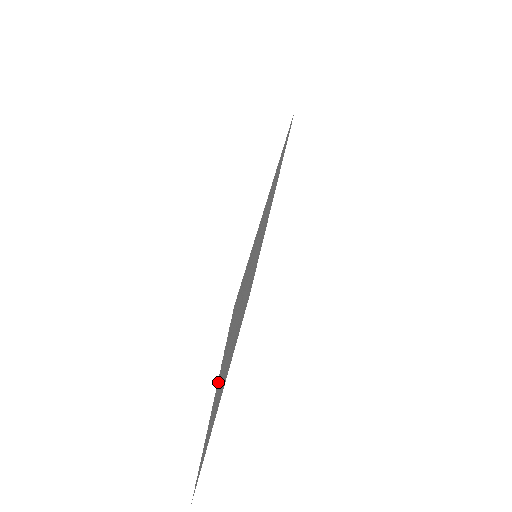
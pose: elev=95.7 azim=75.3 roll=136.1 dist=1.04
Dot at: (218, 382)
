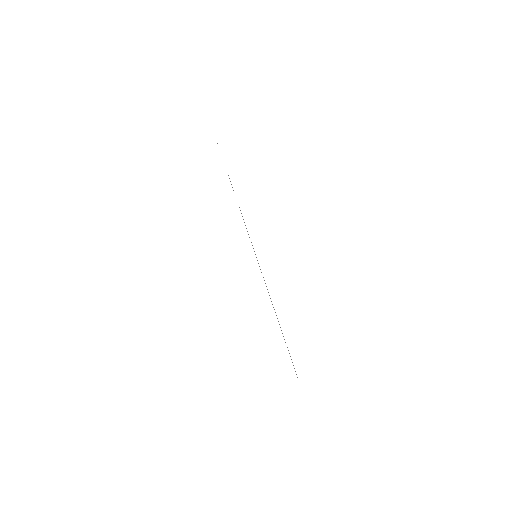
Dot at: occluded
